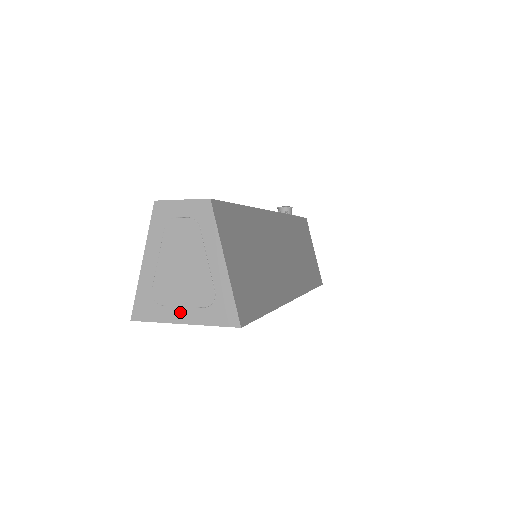
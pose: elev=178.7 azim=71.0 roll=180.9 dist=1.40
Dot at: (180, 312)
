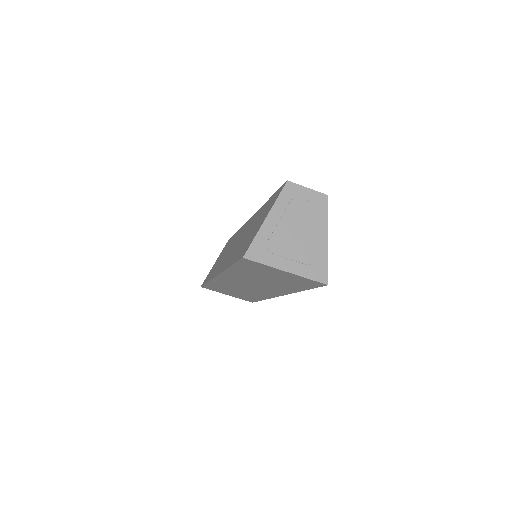
Dot at: (286, 262)
